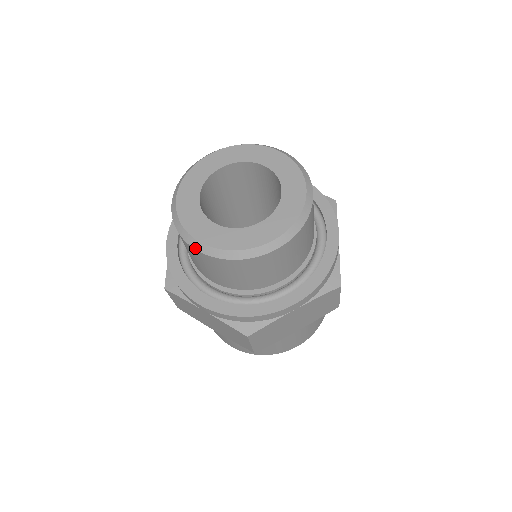
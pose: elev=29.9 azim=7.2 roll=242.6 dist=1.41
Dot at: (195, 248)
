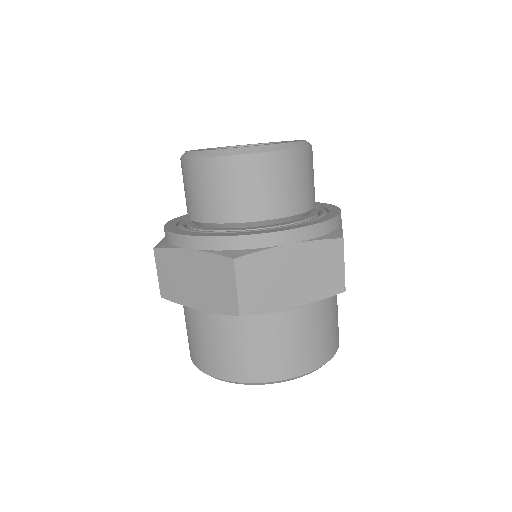
Dot at: (195, 157)
